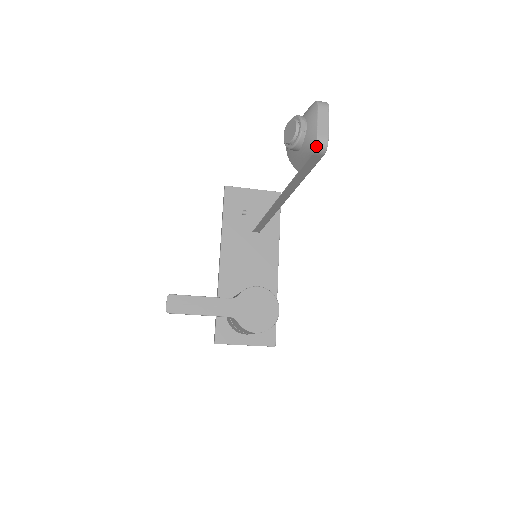
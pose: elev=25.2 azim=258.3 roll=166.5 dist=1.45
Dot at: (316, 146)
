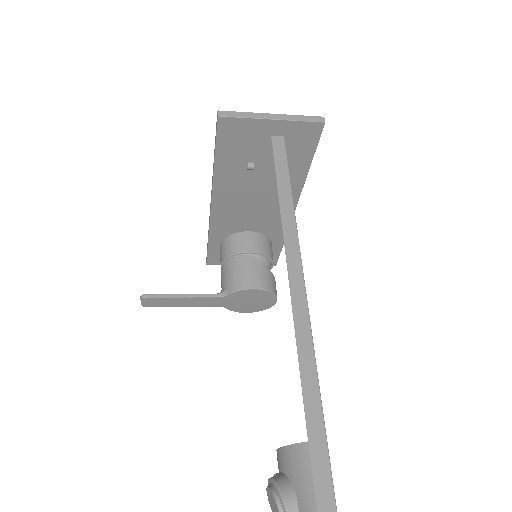
Dot at: out of frame
